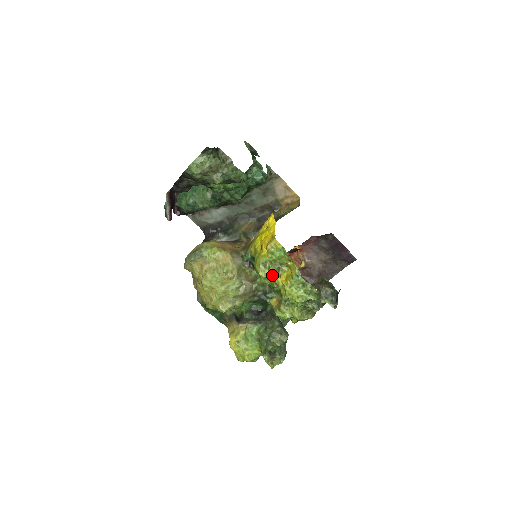
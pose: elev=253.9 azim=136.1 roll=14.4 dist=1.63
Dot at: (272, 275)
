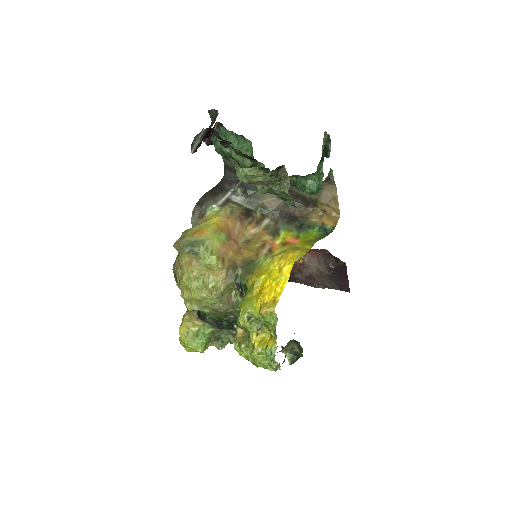
Dot at: (250, 328)
